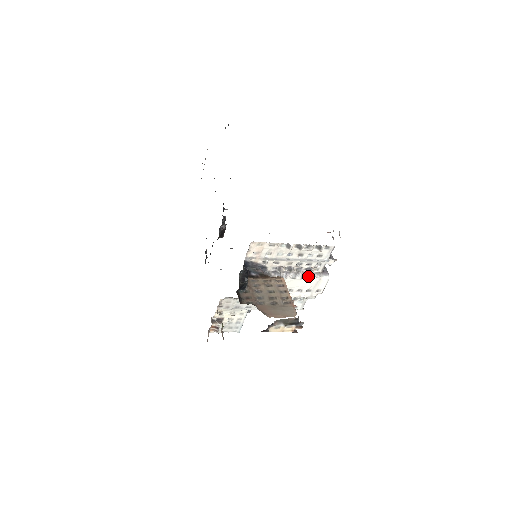
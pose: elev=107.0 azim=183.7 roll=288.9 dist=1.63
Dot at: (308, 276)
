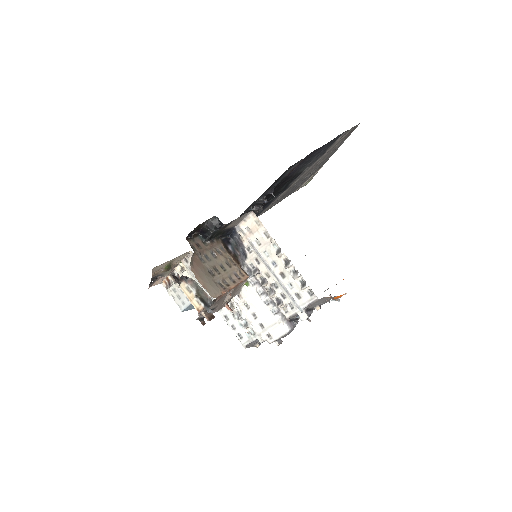
Dot at: (272, 307)
